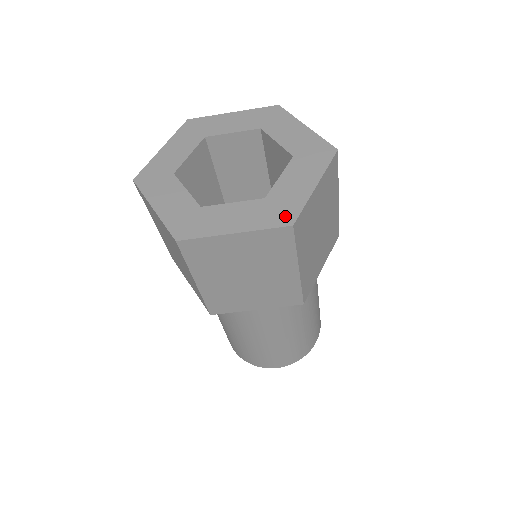
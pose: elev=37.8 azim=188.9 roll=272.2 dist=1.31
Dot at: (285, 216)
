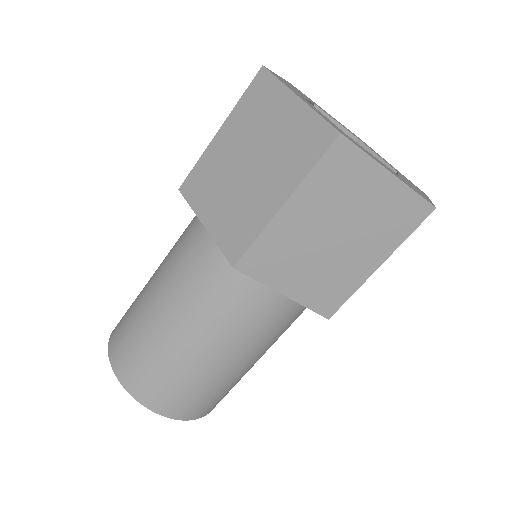
Dot at: (344, 134)
